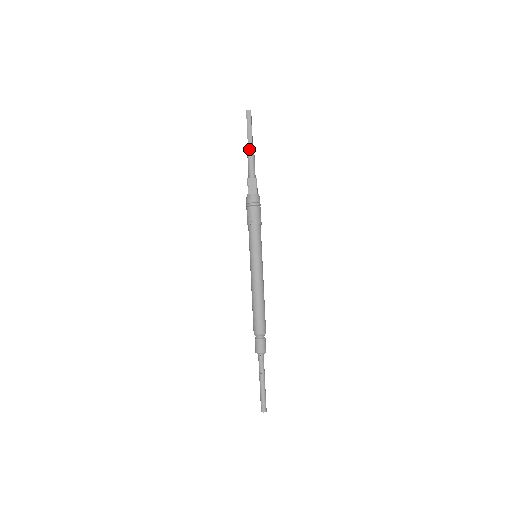
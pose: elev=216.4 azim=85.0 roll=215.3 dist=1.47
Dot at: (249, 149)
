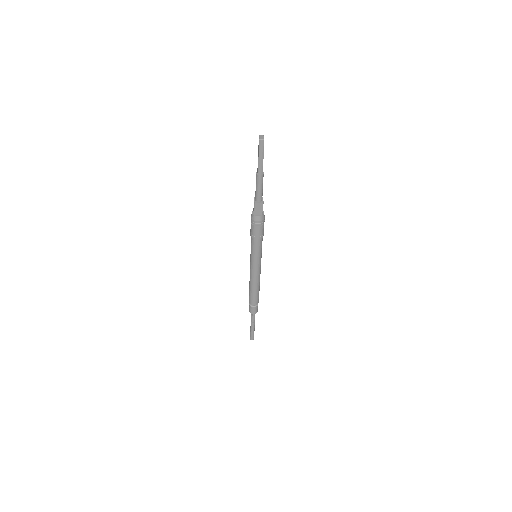
Dot at: (259, 177)
